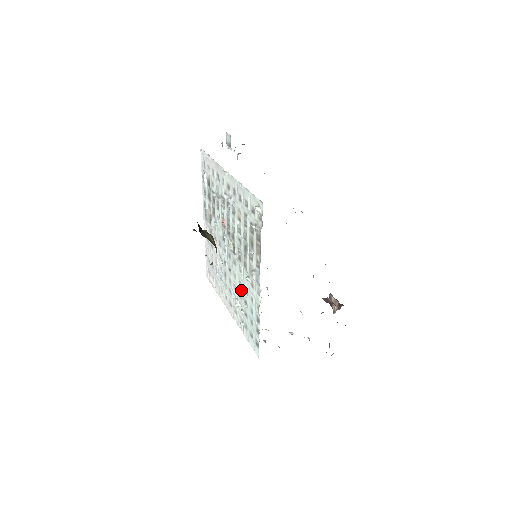
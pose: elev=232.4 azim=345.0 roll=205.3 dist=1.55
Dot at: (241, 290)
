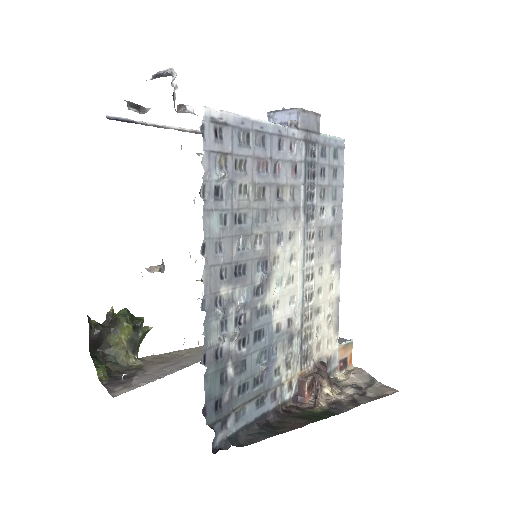
Dot at: occluded
